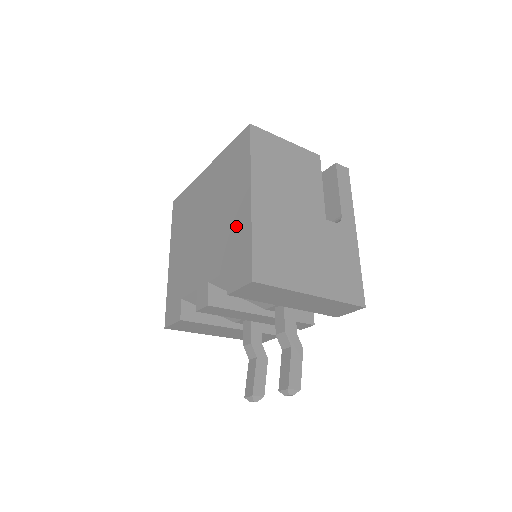
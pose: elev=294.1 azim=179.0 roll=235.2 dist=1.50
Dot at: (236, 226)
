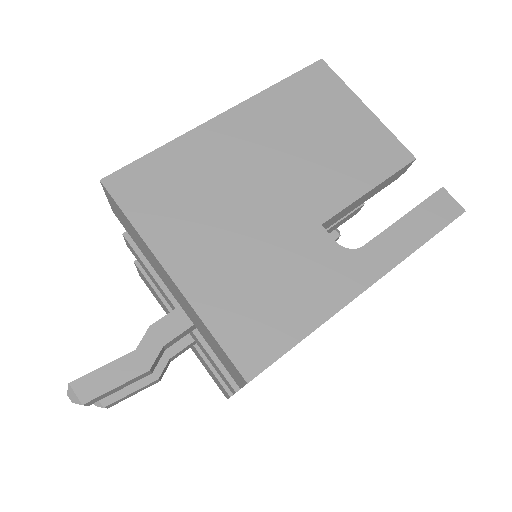
Dot at: occluded
